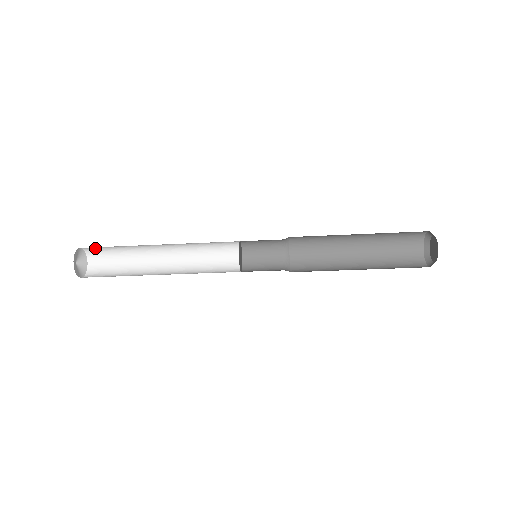
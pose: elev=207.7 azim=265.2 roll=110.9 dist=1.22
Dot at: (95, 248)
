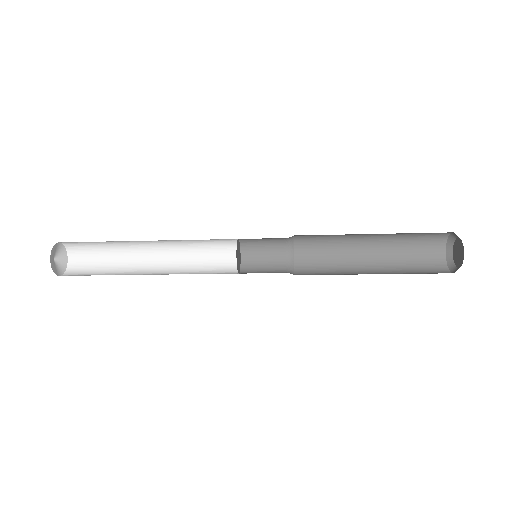
Dot at: (74, 242)
